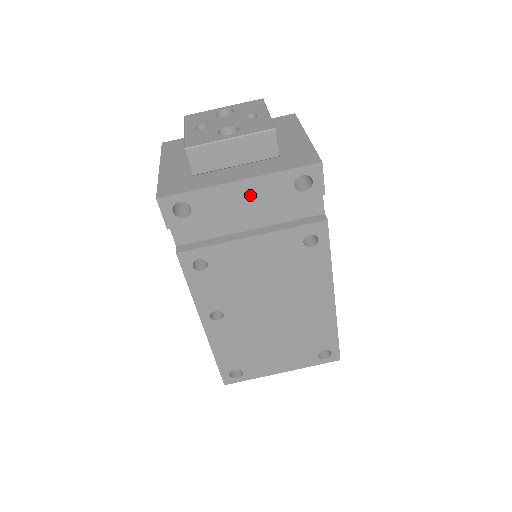
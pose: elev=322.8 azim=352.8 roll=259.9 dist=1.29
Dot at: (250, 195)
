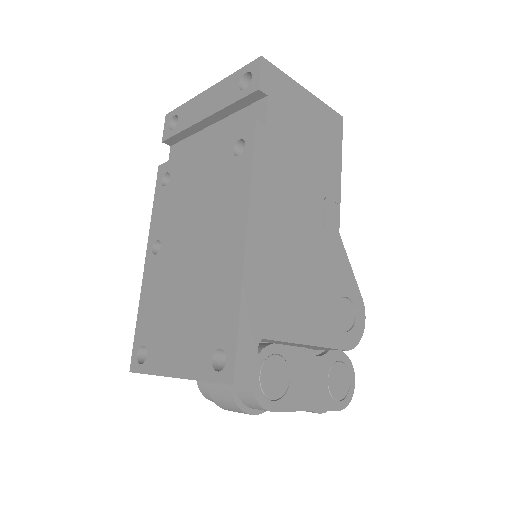
Dot at: (211, 101)
